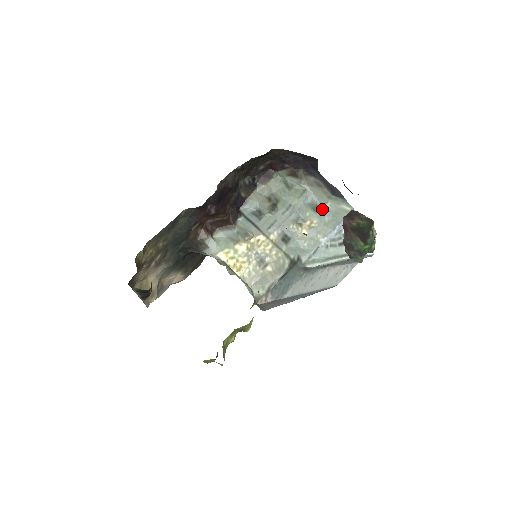
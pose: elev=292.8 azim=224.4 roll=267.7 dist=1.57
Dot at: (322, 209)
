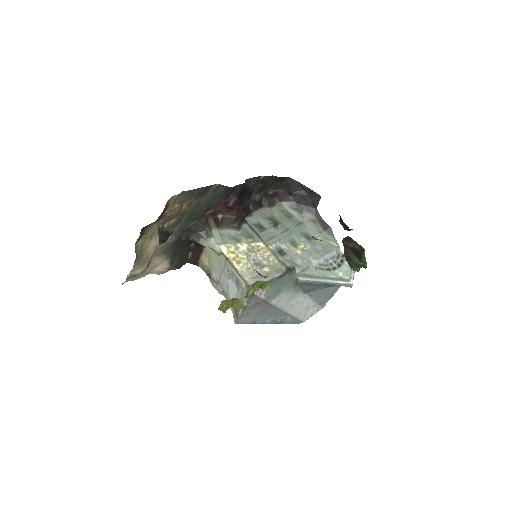
Dot at: (314, 240)
